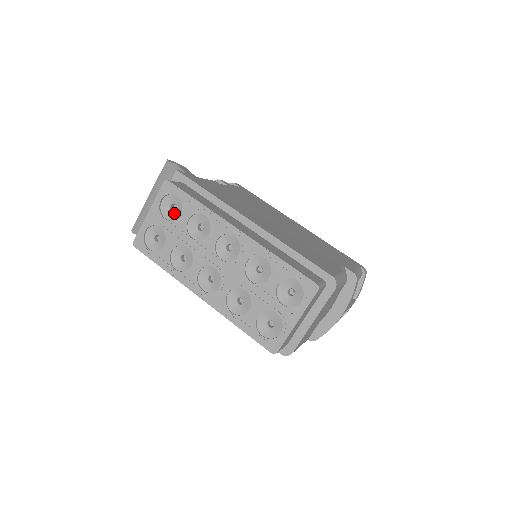
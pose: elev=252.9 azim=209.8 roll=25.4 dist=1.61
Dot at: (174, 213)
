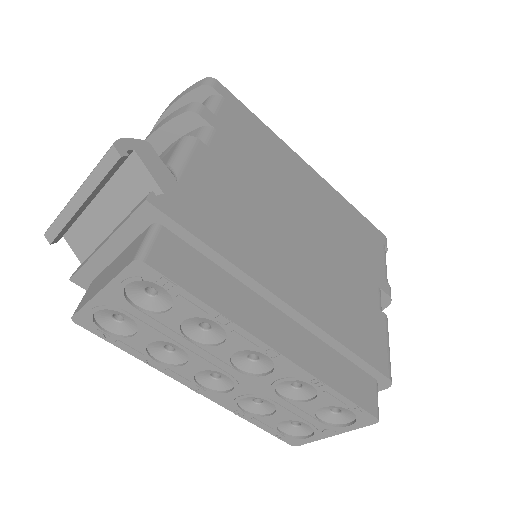
Dot at: (154, 300)
